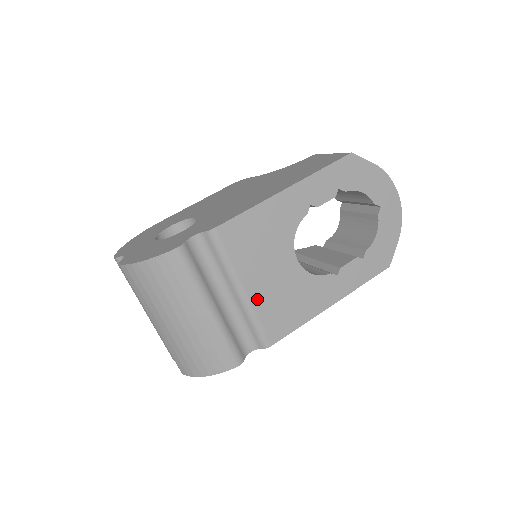
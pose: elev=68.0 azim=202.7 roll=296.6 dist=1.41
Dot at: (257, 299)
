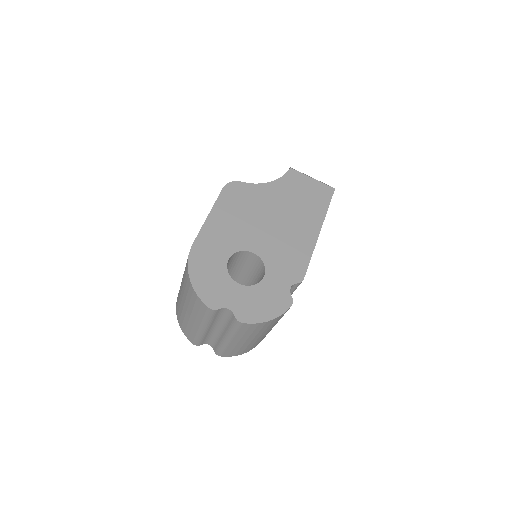
Dot at: occluded
